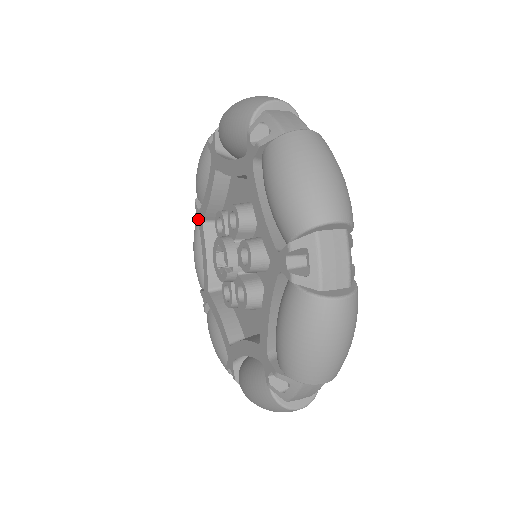
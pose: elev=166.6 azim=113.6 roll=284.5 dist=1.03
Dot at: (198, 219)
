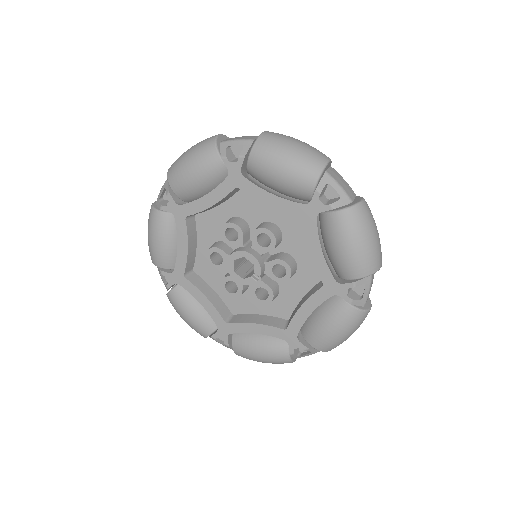
Dot at: (175, 212)
